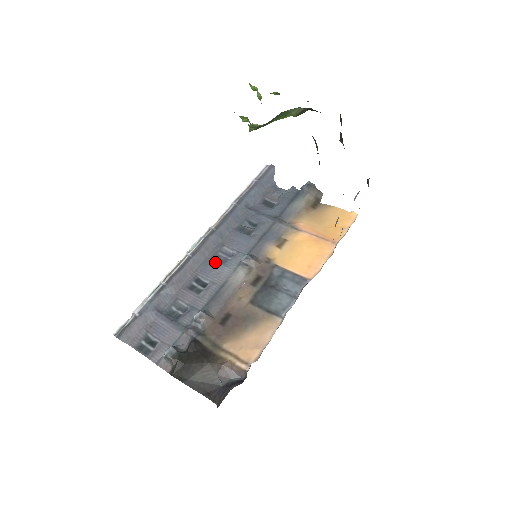
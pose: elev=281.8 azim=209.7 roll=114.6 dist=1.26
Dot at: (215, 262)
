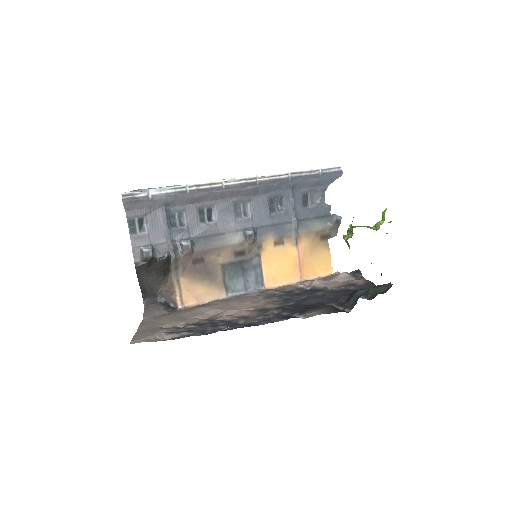
Dot at: (232, 209)
